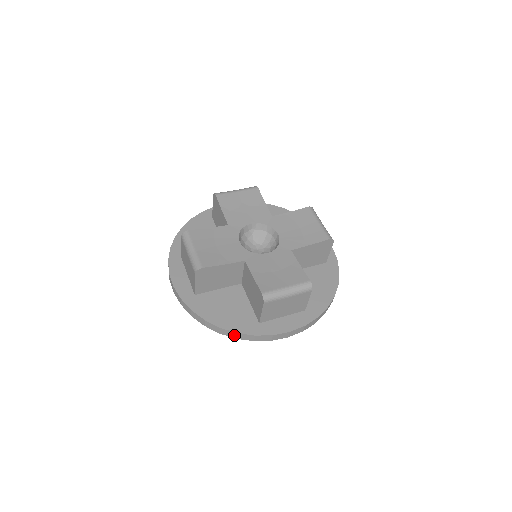
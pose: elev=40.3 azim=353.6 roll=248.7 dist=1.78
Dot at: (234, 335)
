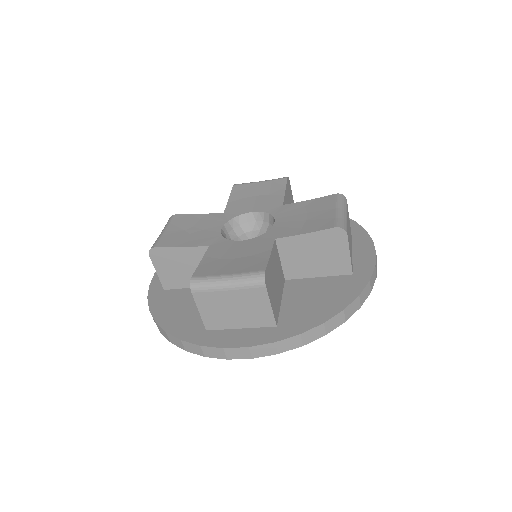
Dot at: (357, 304)
